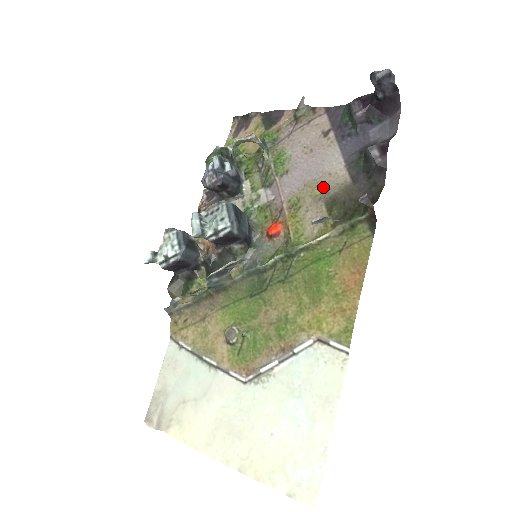
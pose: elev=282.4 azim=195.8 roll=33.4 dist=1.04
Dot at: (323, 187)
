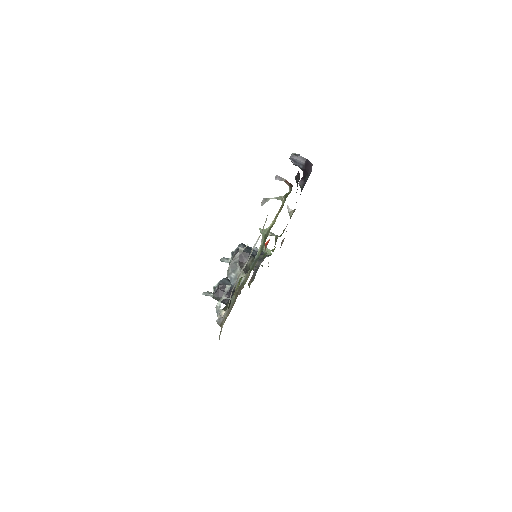
Dot at: occluded
